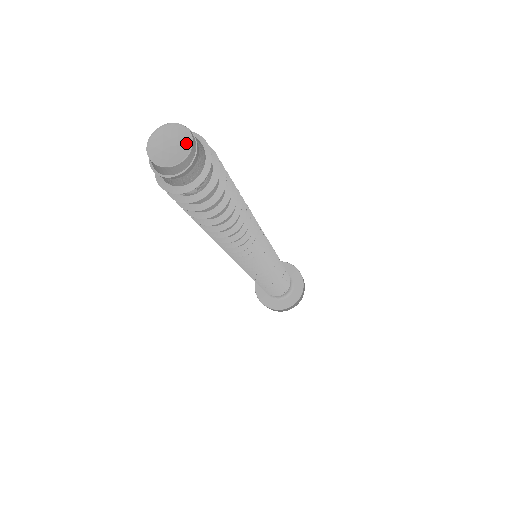
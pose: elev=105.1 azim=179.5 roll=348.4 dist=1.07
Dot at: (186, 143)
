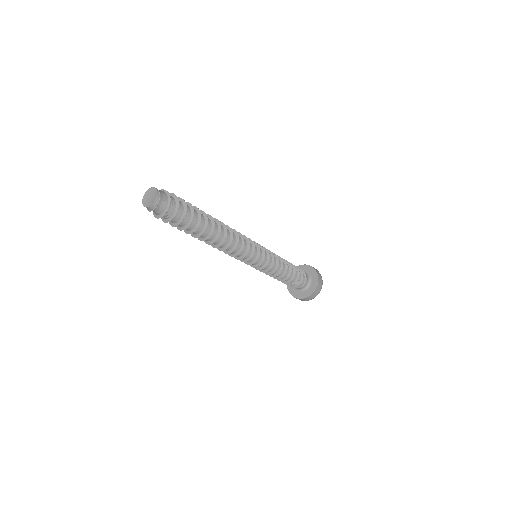
Dot at: (155, 195)
